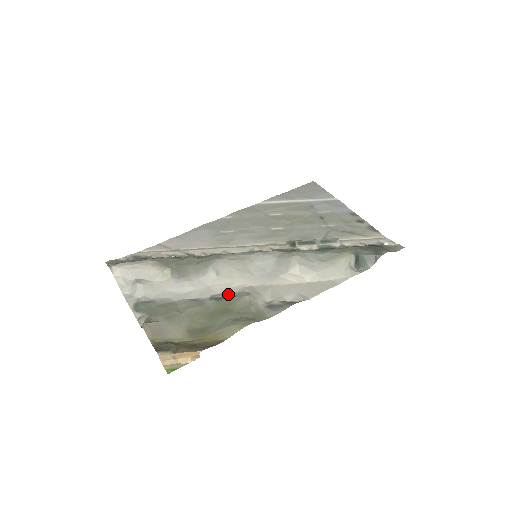
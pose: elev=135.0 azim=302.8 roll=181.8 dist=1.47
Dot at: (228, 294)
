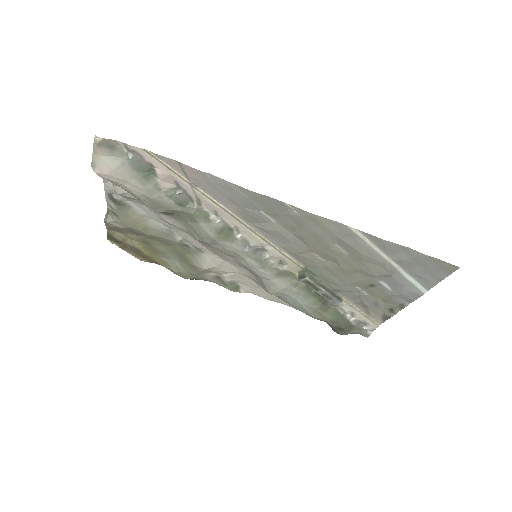
Dot at: (198, 250)
